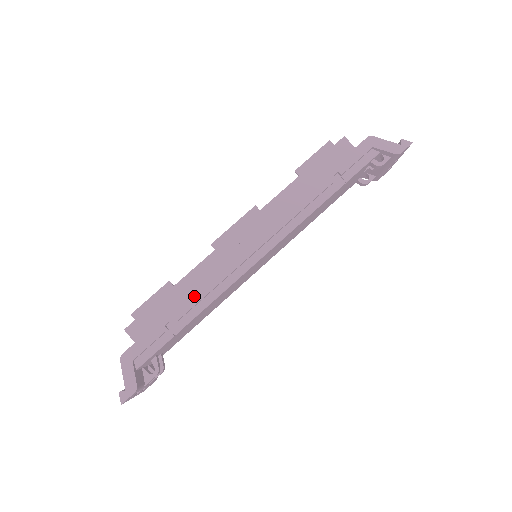
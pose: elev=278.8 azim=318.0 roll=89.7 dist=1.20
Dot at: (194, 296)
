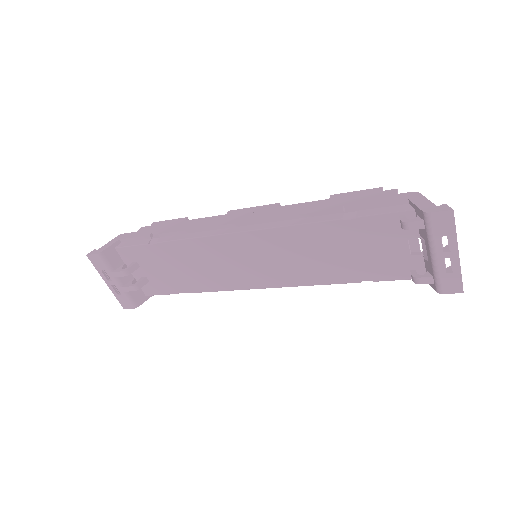
Dot at: (182, 227)
